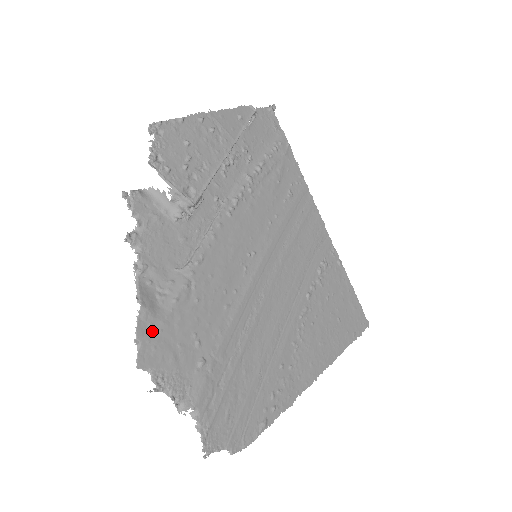
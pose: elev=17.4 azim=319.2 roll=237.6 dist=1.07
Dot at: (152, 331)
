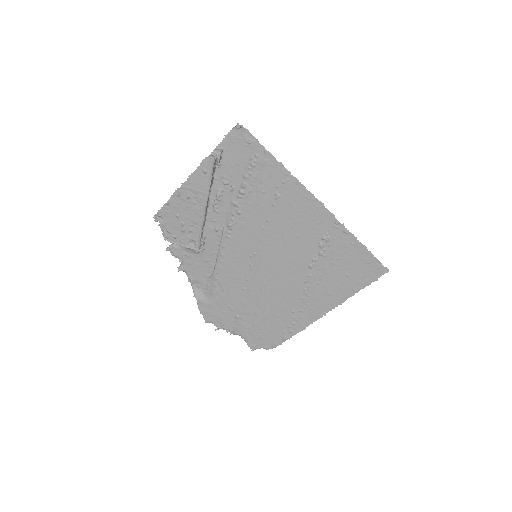
Dot at: (206, 308)
